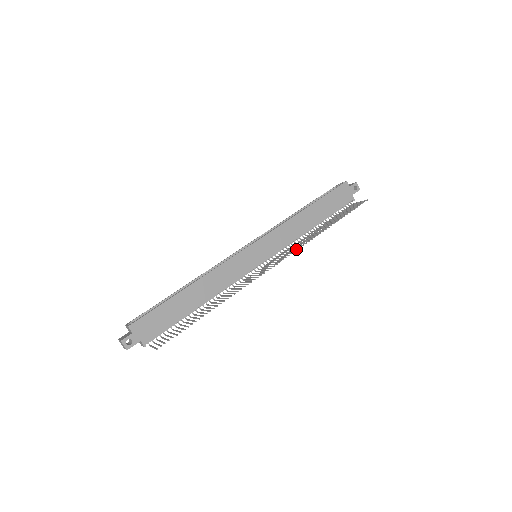
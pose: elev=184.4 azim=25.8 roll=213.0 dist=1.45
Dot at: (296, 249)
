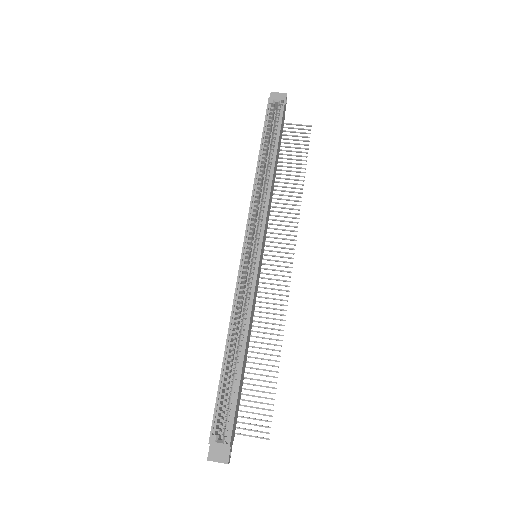
Dot at: occluded
